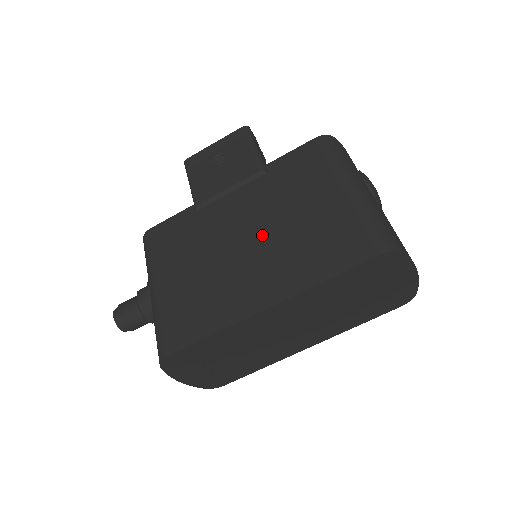
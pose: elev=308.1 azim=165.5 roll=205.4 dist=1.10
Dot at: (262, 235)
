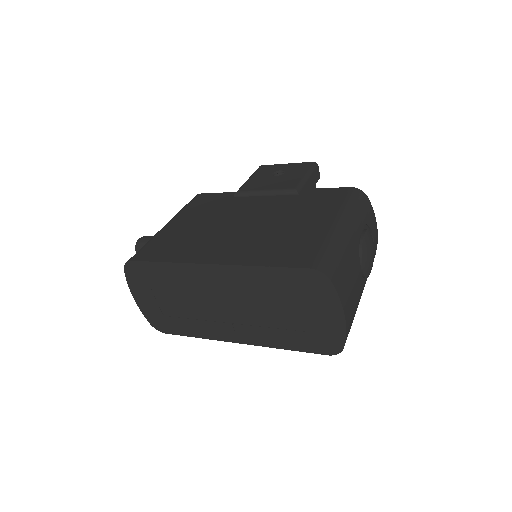
Dot at: (255, 224)
